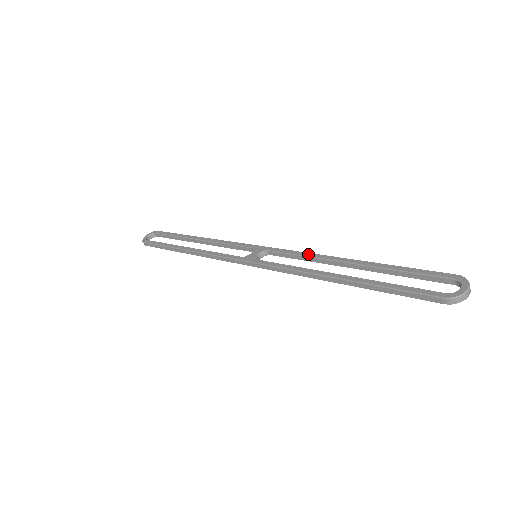
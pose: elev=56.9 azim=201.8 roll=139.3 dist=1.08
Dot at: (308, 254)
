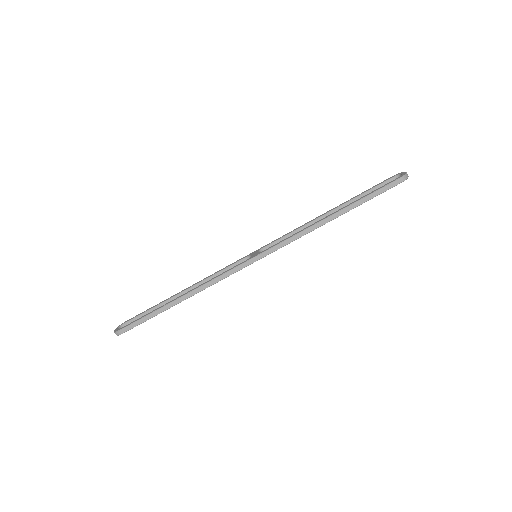
Dot at: (297, 228)
